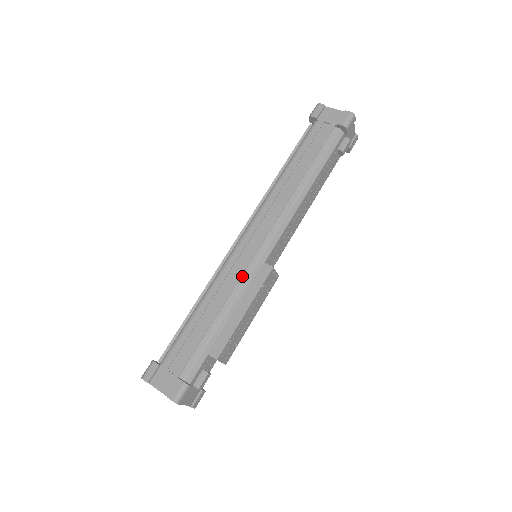
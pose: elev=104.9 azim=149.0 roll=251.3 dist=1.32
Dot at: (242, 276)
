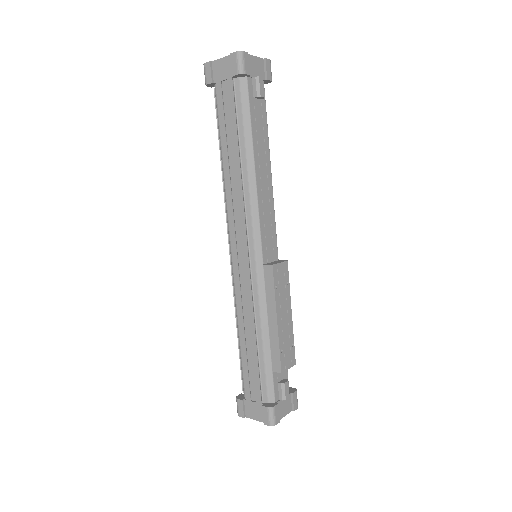
Dot at: (253, 290)
